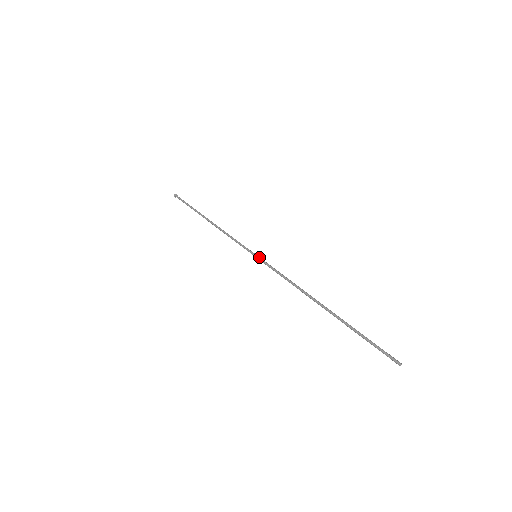
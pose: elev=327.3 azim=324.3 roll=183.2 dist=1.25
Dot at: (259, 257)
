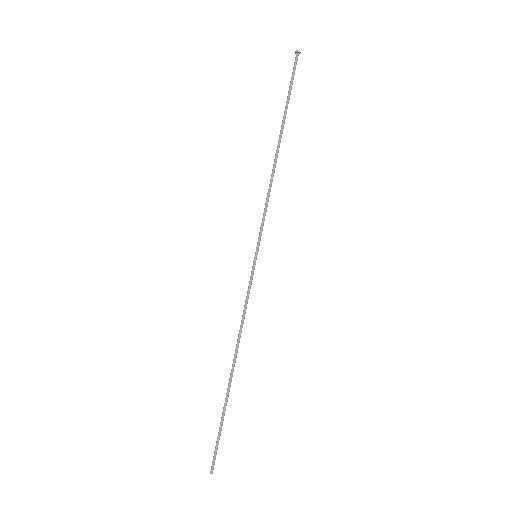
Dot at: (254, 262)
